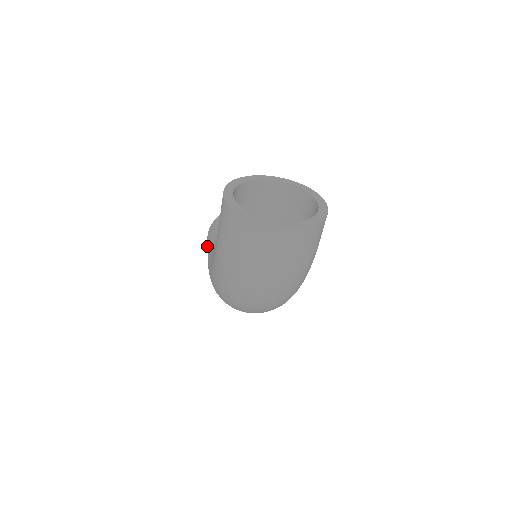
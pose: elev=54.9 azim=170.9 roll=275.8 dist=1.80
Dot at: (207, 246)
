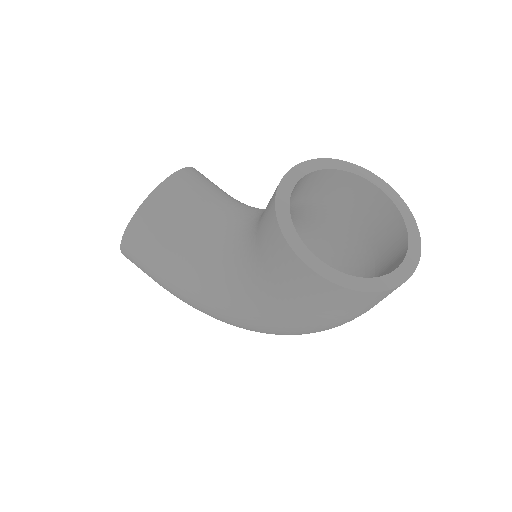
Dot at: (136, 262)
